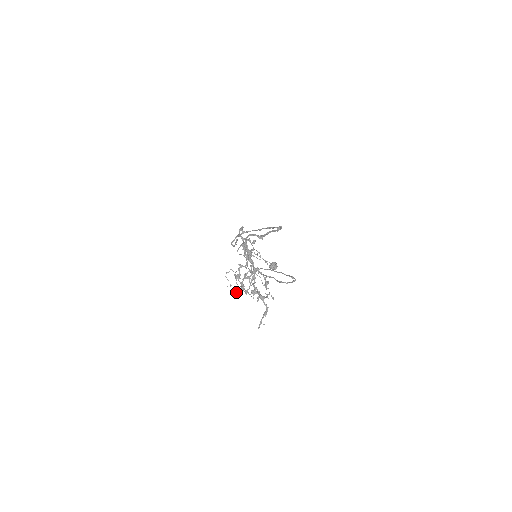
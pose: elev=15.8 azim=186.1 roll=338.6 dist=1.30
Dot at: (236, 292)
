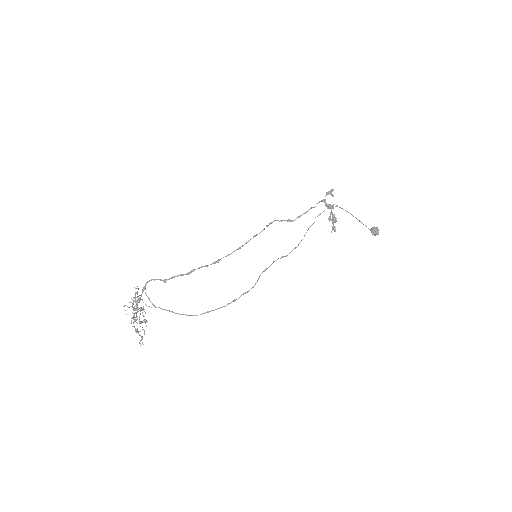
Dot at: (136, 317)
